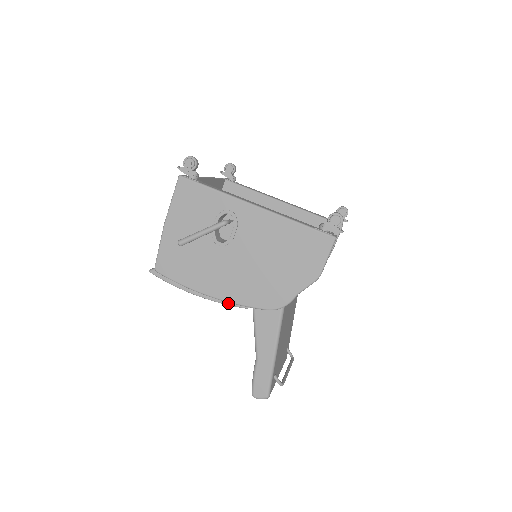
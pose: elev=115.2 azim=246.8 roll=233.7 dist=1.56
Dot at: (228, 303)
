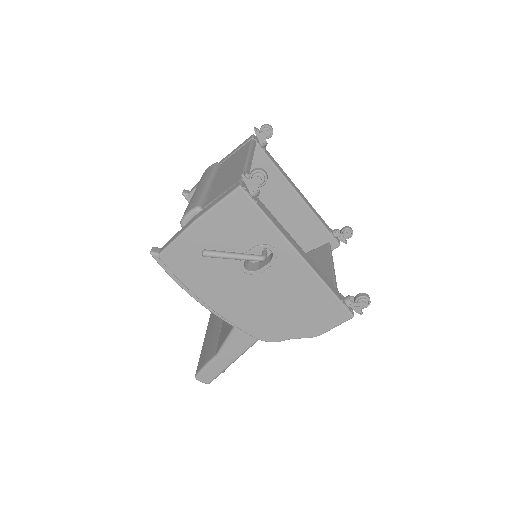
Dot at: (221, 317)
